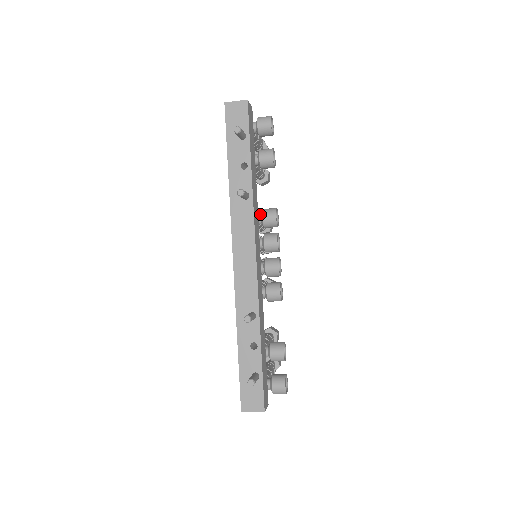
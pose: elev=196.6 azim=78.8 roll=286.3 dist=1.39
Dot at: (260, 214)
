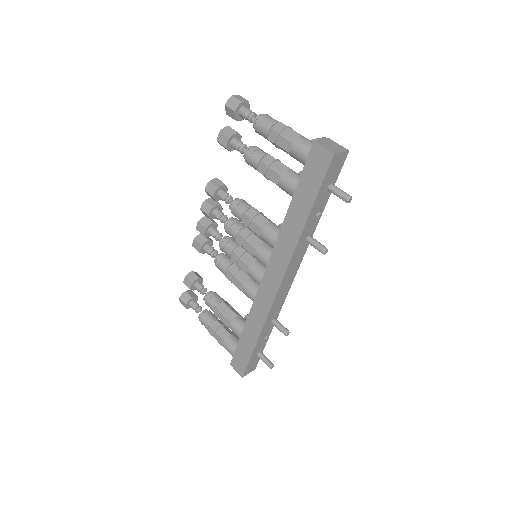
Dot at: occluded
